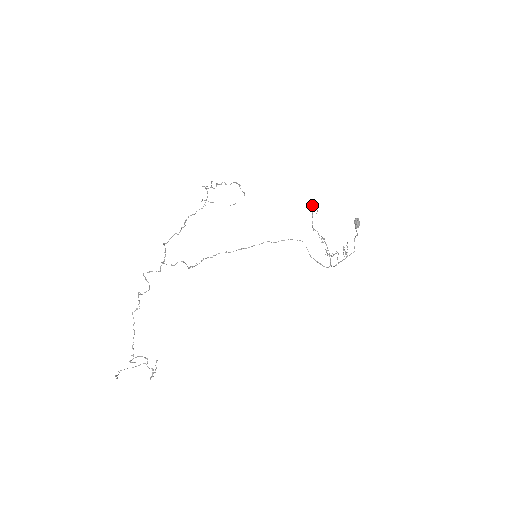
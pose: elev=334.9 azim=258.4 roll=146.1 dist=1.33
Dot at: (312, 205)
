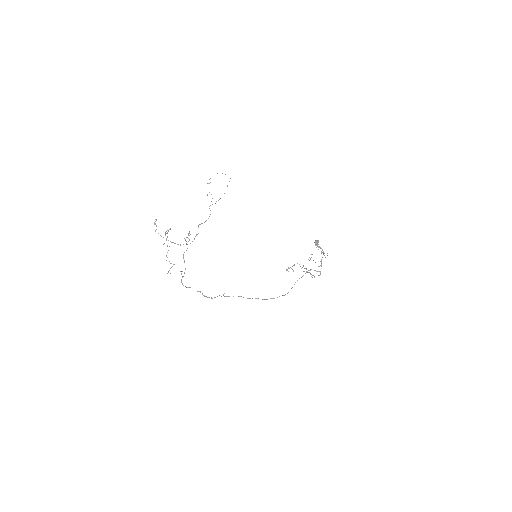
Dot at: (288, 268)
